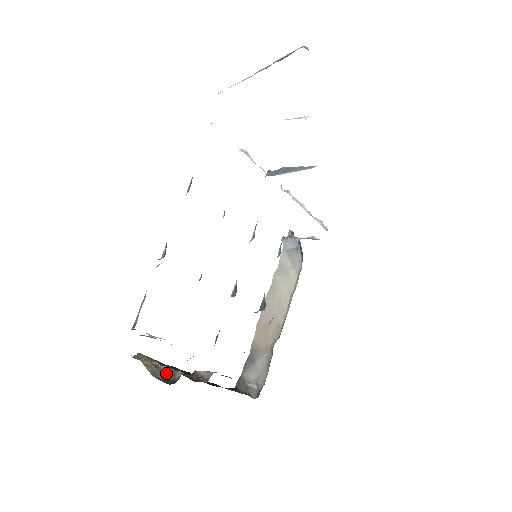
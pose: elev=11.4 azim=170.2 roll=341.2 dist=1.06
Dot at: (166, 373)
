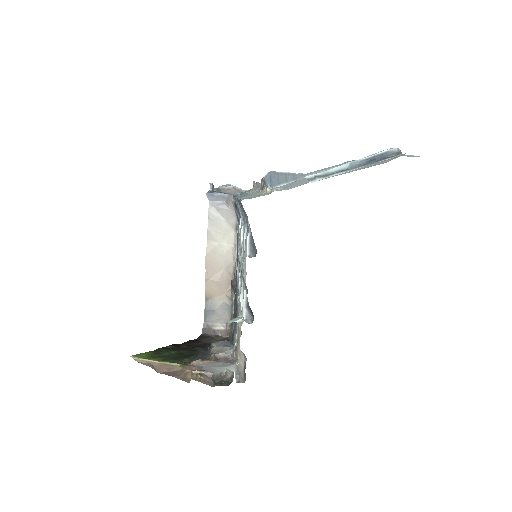
Dot at: (215, 376)
